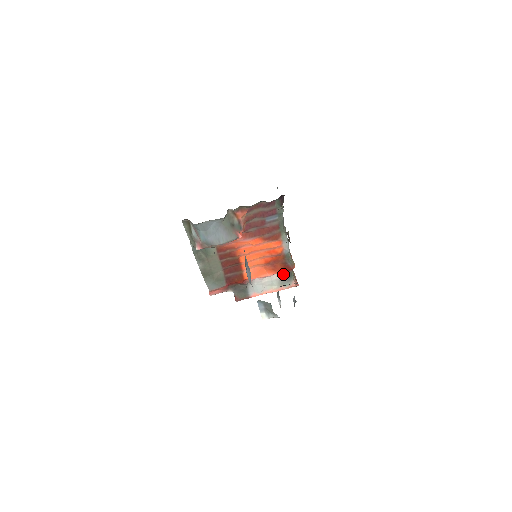
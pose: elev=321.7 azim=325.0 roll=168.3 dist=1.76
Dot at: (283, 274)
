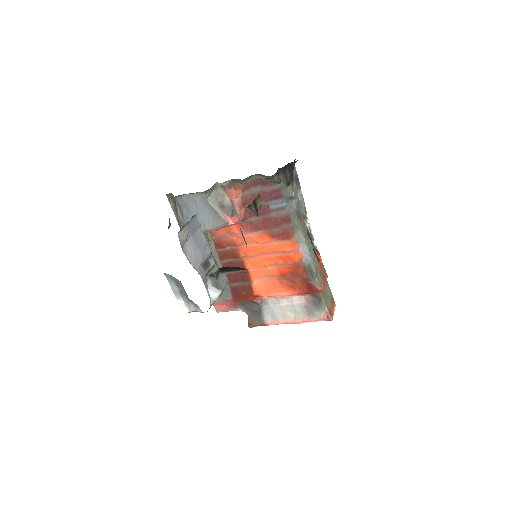
Dot at: (309, 298)
